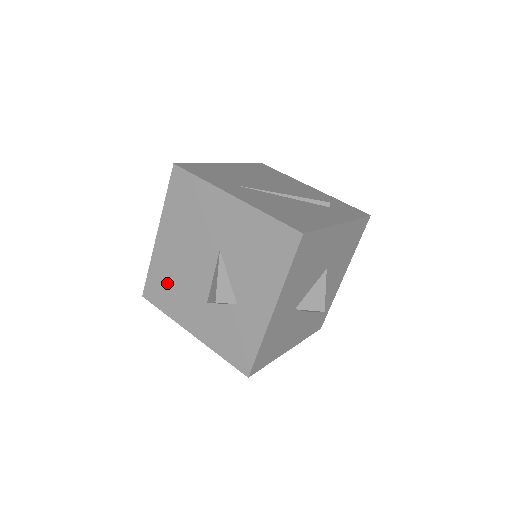
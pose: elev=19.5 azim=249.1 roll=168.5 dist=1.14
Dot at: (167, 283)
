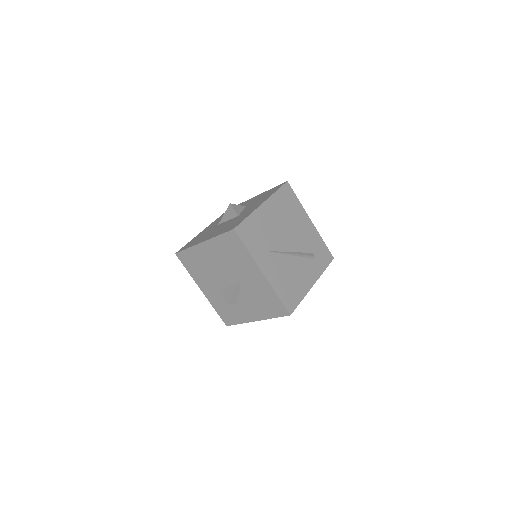
Dot at: (197, 264)
